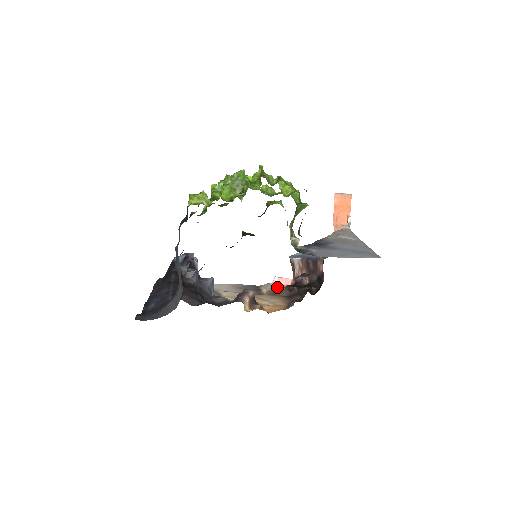
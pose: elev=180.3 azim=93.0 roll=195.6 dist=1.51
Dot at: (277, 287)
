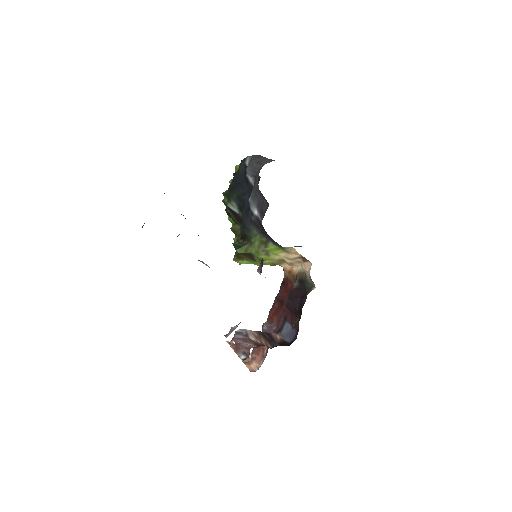
Dot at: occluded
